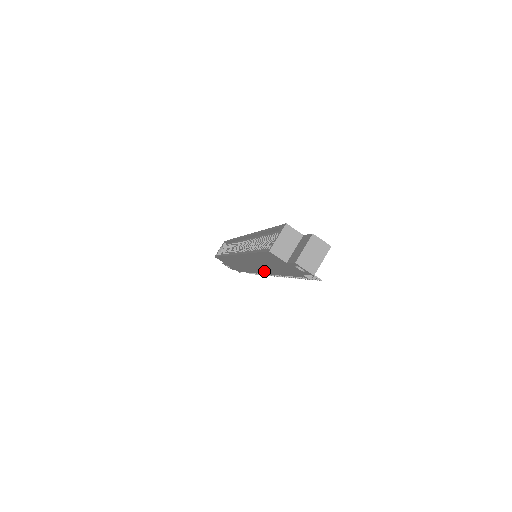
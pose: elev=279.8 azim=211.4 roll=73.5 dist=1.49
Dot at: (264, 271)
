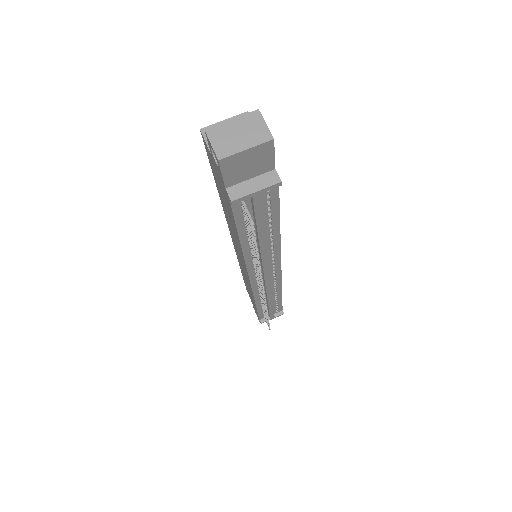
Dot at: (244, 264)
